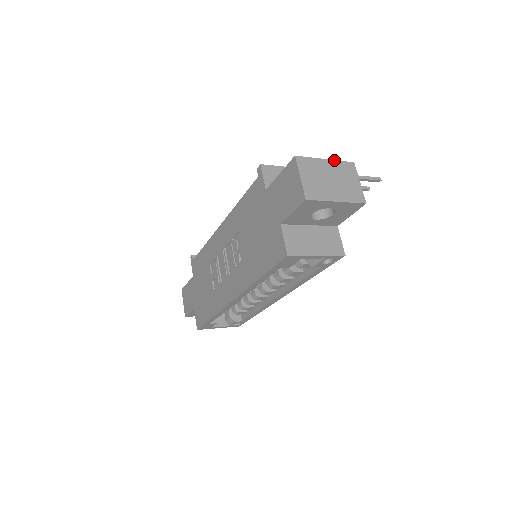
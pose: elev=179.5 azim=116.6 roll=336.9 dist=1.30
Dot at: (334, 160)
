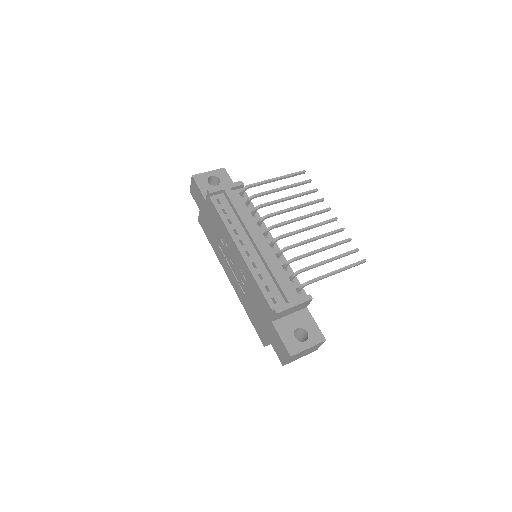
Dot at: (314, 346)
